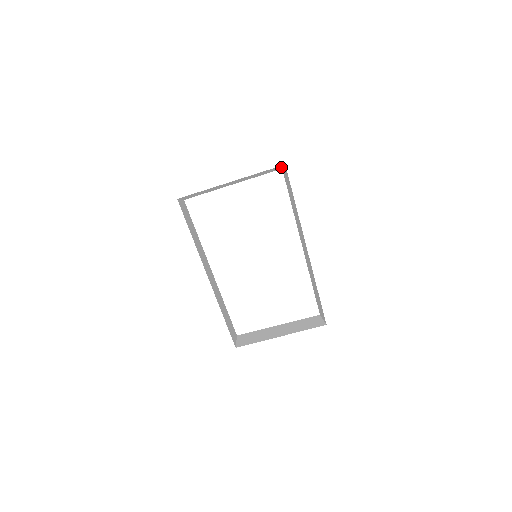
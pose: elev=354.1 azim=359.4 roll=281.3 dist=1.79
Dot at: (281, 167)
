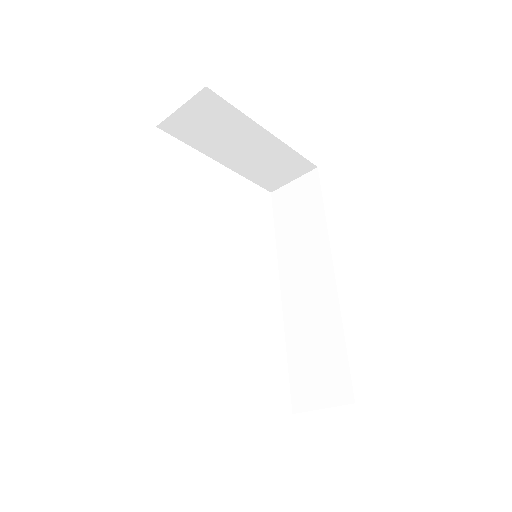
Dot at: (289, 179)
